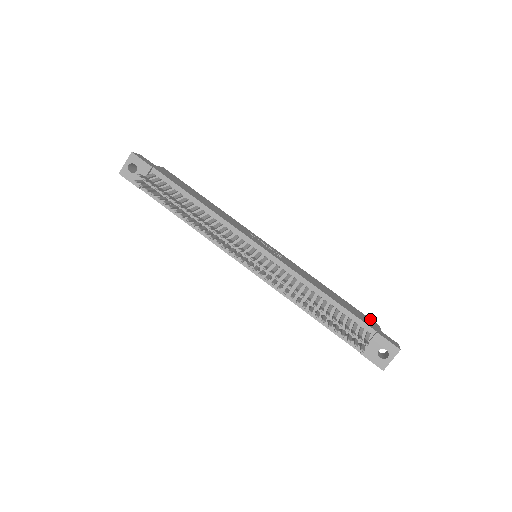
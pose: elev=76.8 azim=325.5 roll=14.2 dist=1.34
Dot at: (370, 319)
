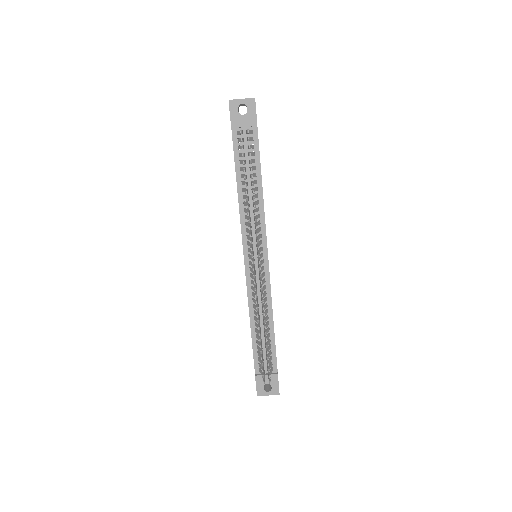
Dot at: occluded
